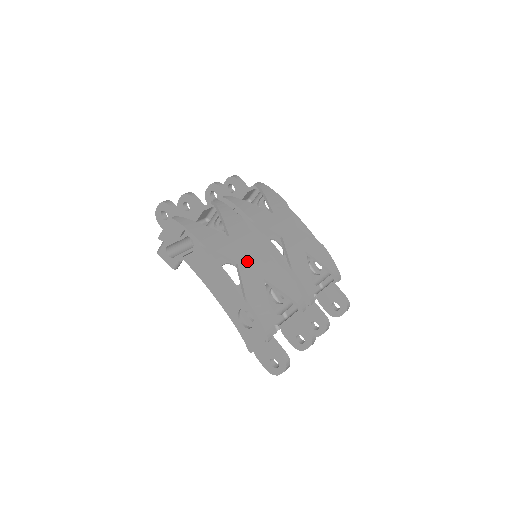
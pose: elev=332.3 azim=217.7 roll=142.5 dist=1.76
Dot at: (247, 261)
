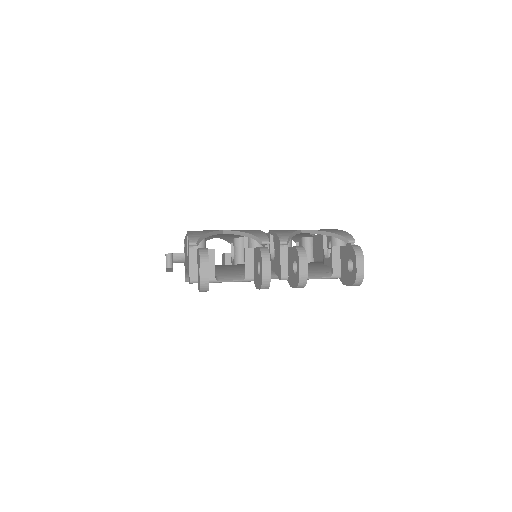
Dot at: occluded
